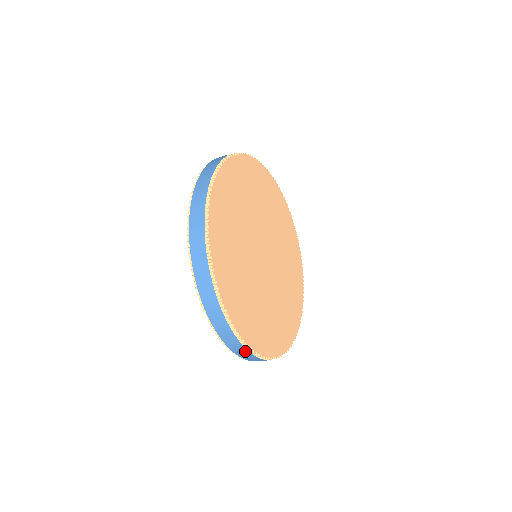
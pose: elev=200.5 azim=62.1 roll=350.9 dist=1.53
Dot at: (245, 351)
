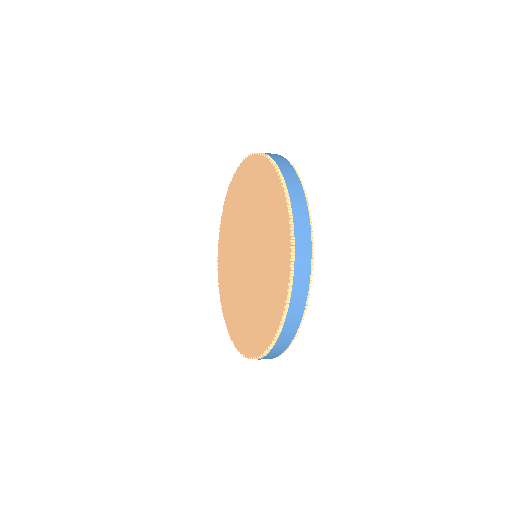
Dot at: (293, 331)
